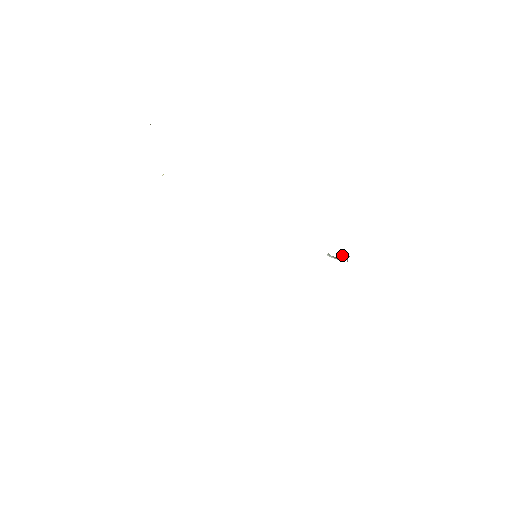
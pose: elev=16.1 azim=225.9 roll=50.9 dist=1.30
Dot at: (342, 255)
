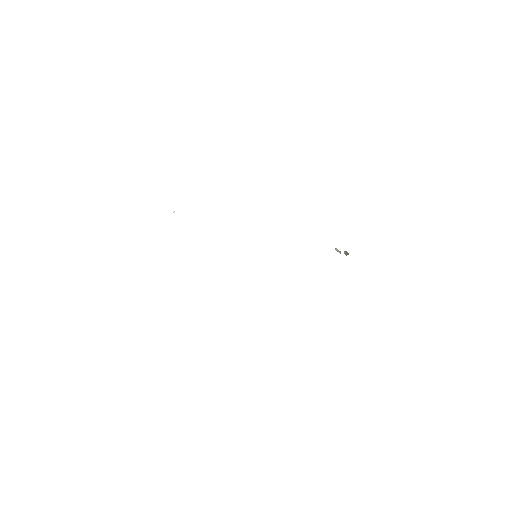
Dot at: (344, 252)
